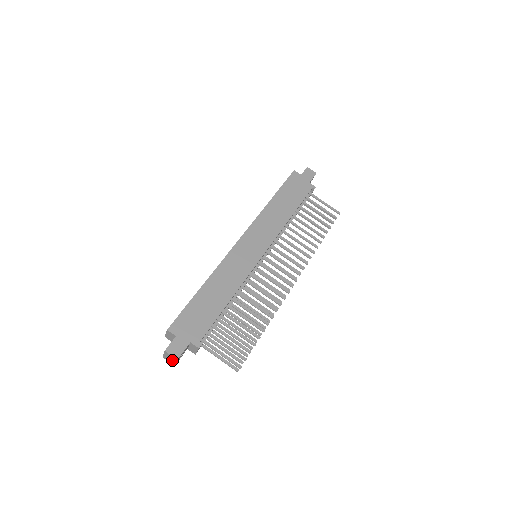
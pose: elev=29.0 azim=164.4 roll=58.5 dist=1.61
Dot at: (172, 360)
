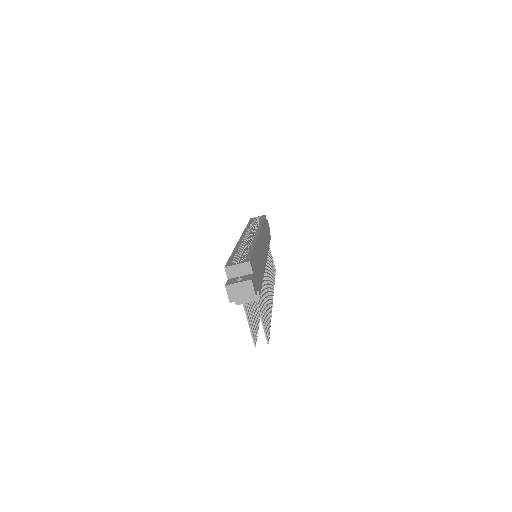
Dot at: (241, 294)
